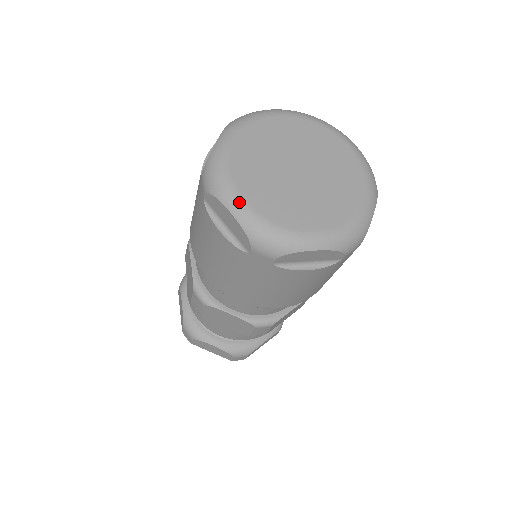
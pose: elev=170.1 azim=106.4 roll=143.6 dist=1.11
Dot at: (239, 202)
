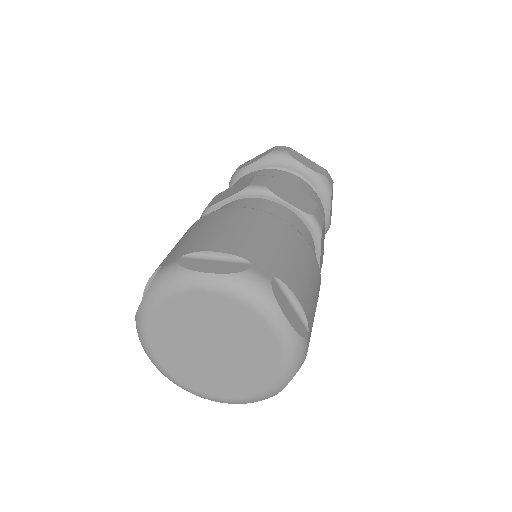
Dot at: (157, 365)
